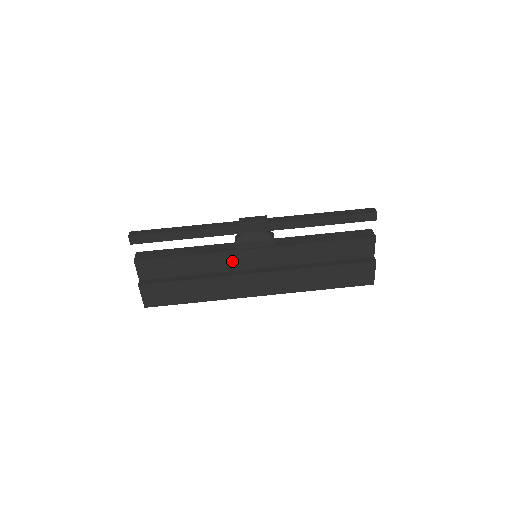
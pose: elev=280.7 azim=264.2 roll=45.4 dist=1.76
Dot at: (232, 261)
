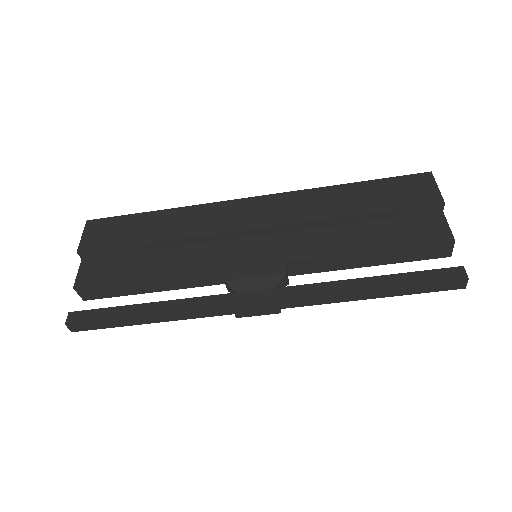
Dot at: occluded
